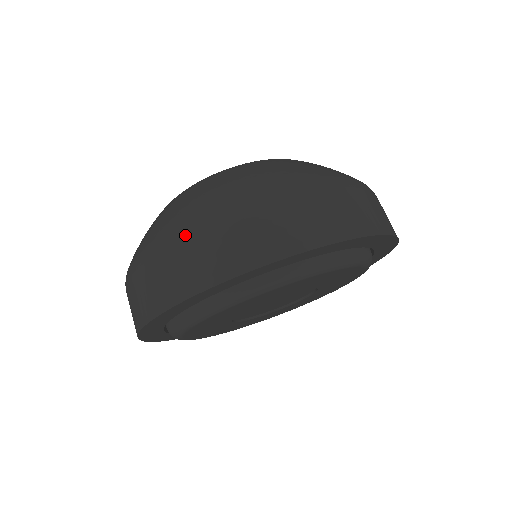
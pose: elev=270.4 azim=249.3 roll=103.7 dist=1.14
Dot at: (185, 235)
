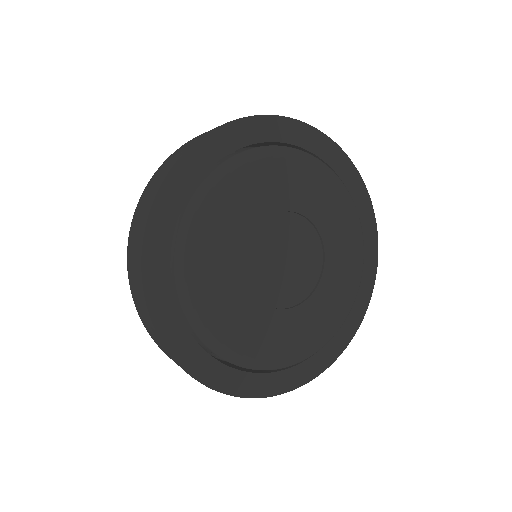
Dot at: (171, 155)
